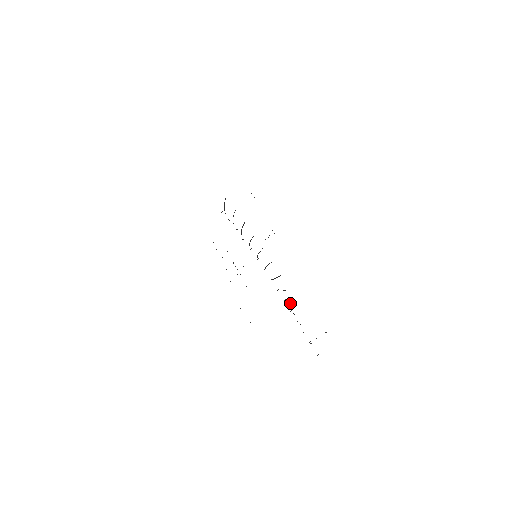
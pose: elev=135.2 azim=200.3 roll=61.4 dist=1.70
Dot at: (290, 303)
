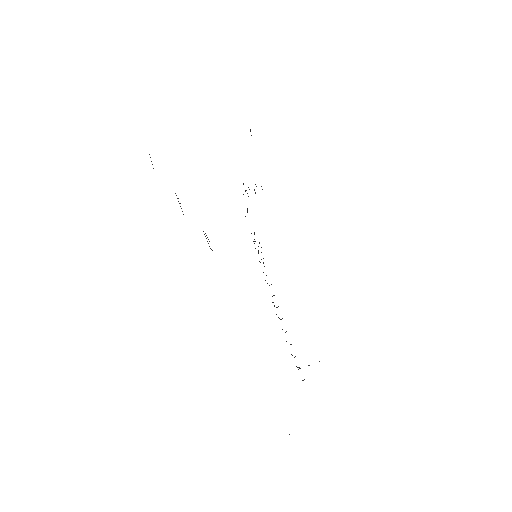
Dot at: (273, 302)
